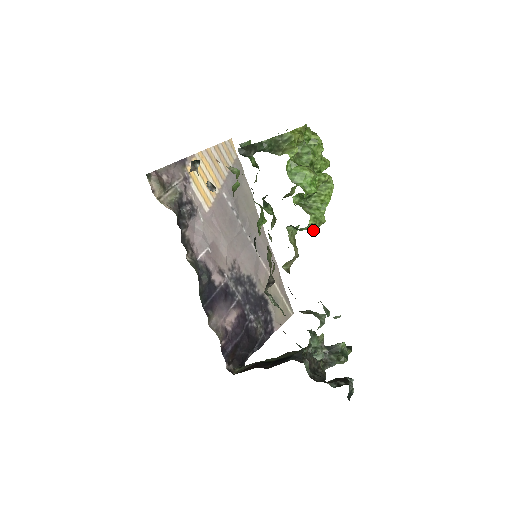
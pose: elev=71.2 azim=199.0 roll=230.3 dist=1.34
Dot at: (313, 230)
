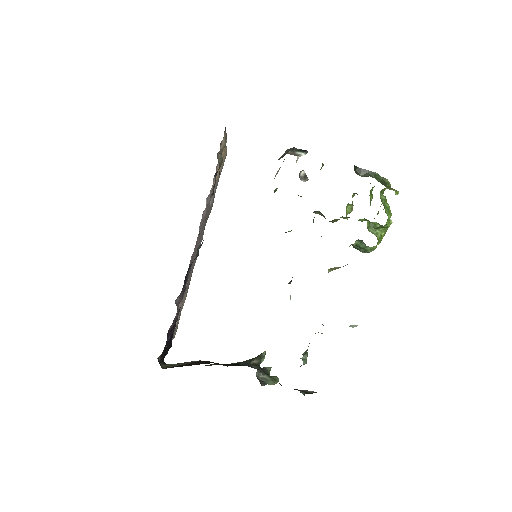
Dot at: (366, 252)
